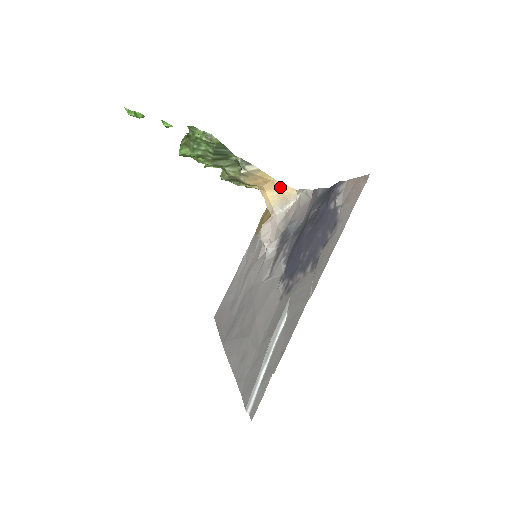
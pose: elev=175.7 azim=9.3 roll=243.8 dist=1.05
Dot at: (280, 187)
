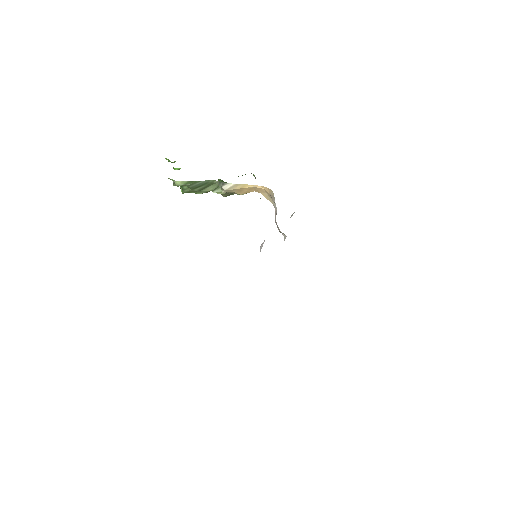
Dot at: (264, 189)
